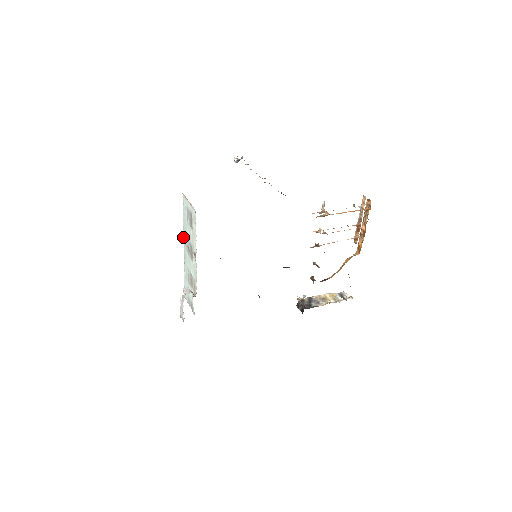
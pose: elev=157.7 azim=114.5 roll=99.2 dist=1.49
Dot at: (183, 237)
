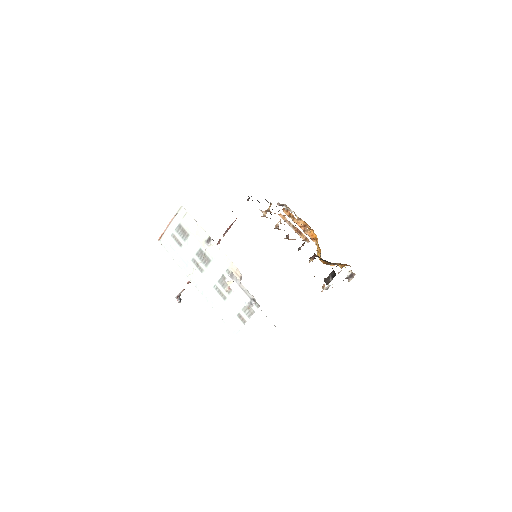
Dot at: occluded
